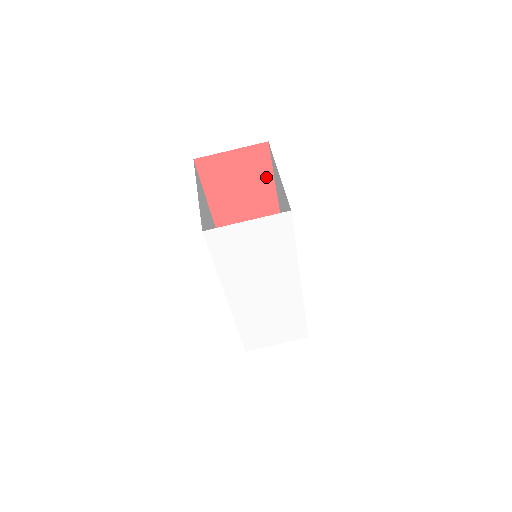
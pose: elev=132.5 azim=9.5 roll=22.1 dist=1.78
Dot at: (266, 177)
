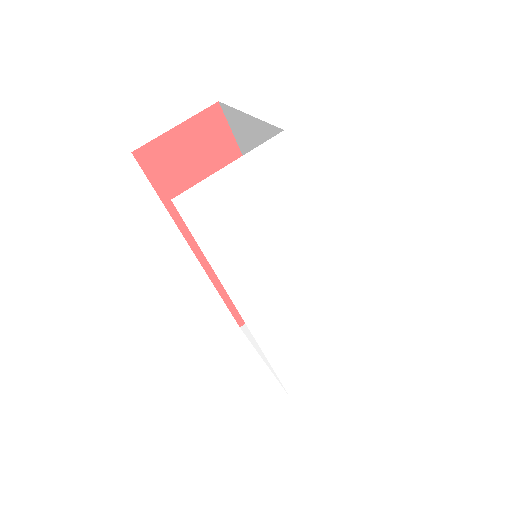
Dot at: (231, 155)
